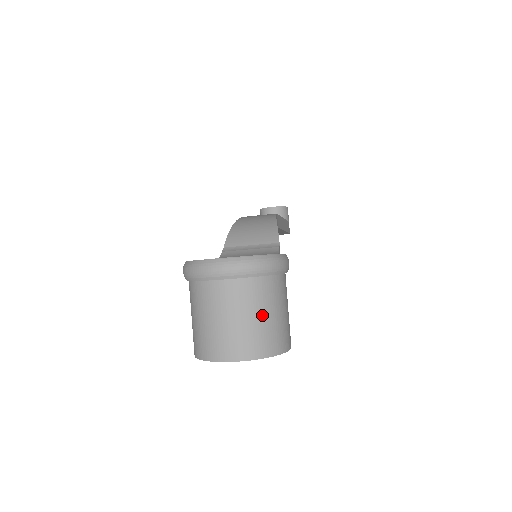
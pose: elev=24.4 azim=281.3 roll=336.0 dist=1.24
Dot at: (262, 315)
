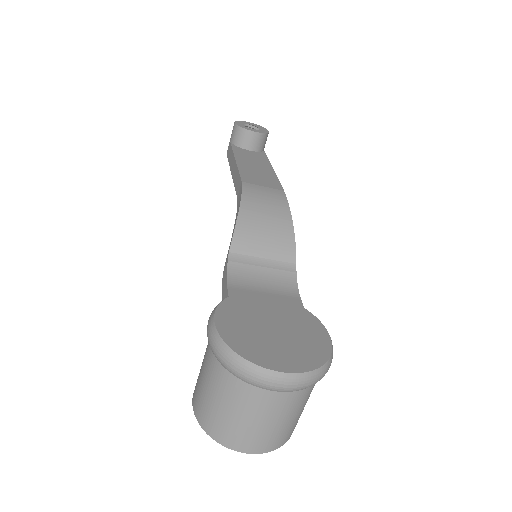
Dot at: (296, 415)
